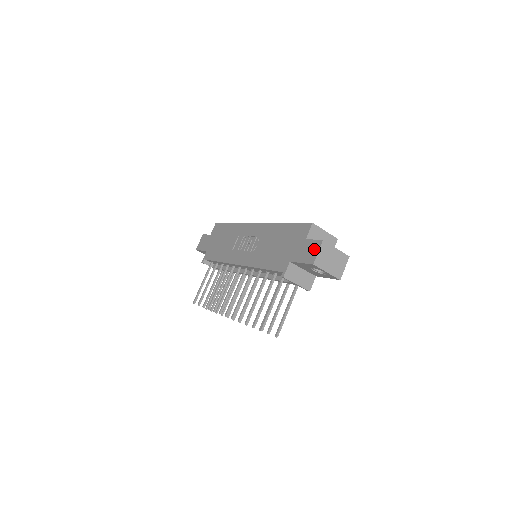
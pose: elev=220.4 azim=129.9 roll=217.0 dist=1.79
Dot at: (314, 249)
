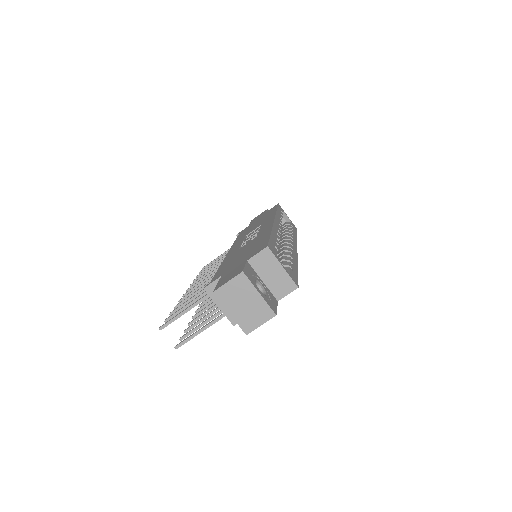
Dot at: (232, 276)
